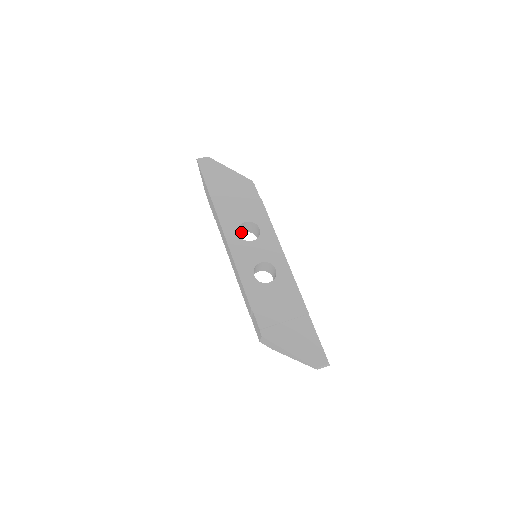
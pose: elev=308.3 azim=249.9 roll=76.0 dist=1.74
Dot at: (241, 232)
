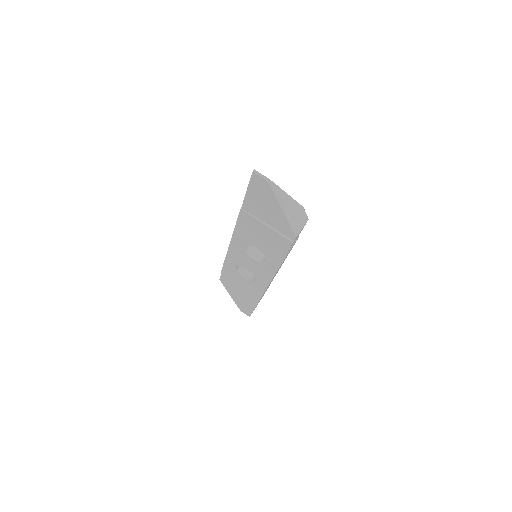
Dot at: occluded
